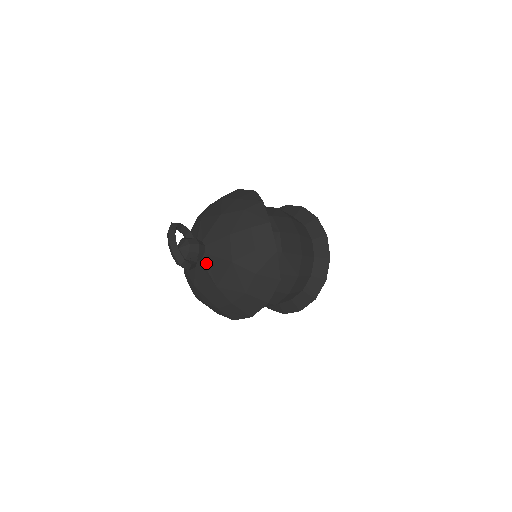
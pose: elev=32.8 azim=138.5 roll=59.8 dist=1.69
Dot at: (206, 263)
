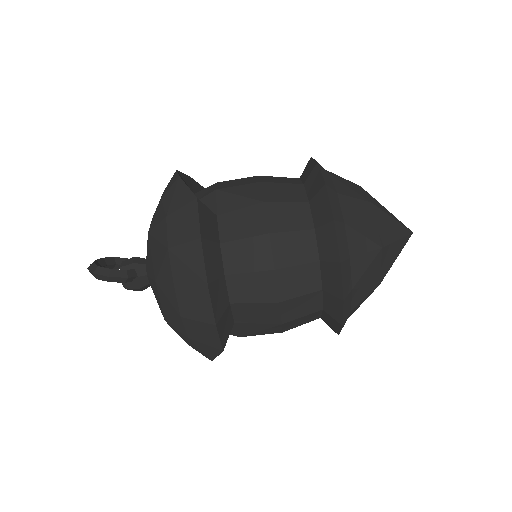
Dot at: (148, 271)
